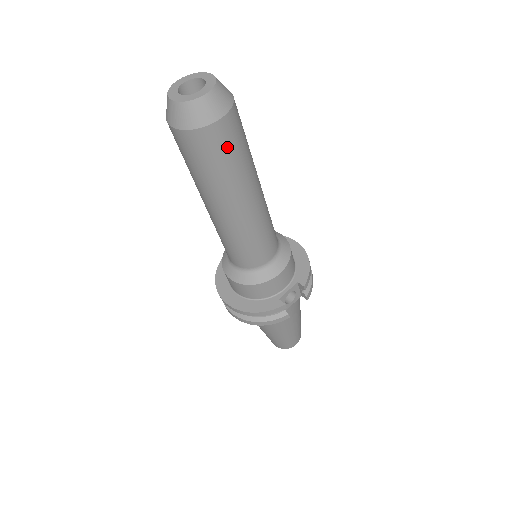
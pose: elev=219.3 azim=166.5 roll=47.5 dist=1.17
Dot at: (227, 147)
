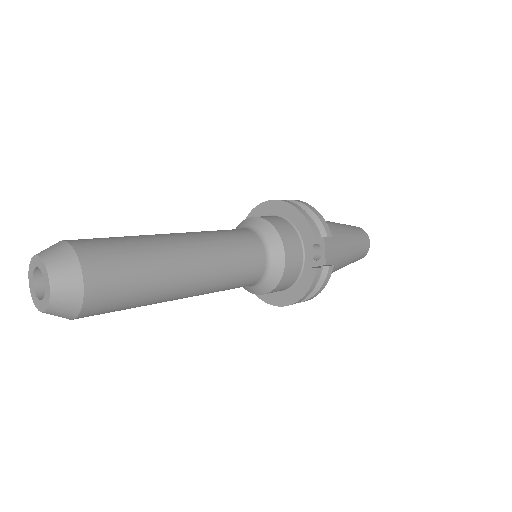
Dot at: (118, 282)
